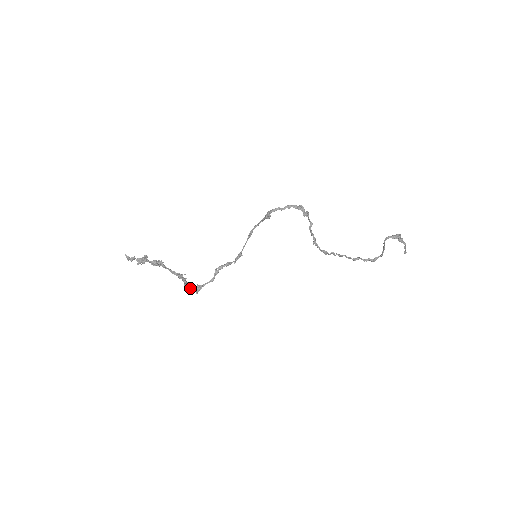
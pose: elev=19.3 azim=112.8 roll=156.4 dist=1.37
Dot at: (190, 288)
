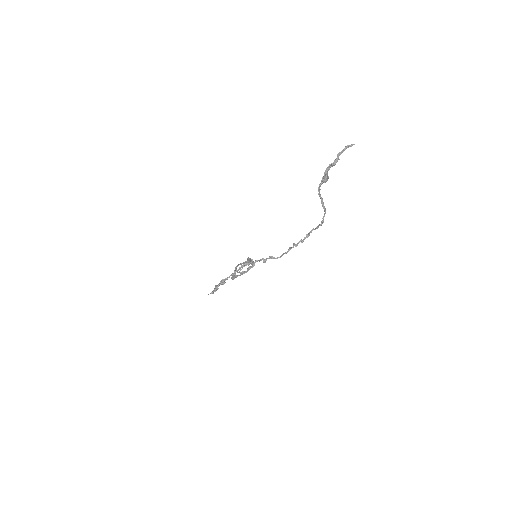
Dot at: (249, 264)
